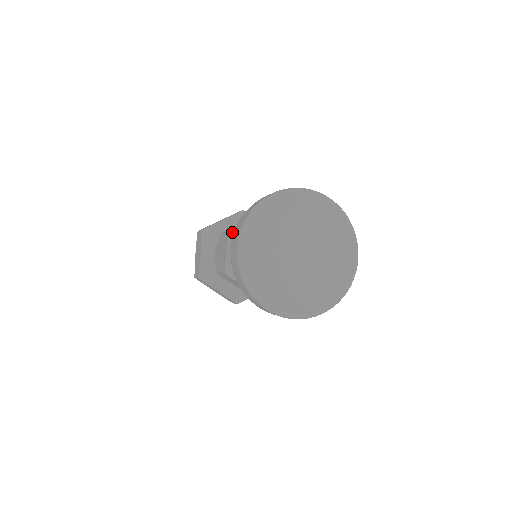
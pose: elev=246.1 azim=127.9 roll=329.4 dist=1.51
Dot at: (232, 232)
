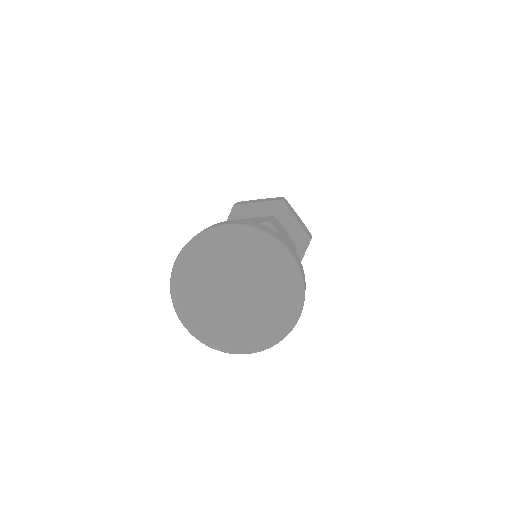
Dot at: occluded
